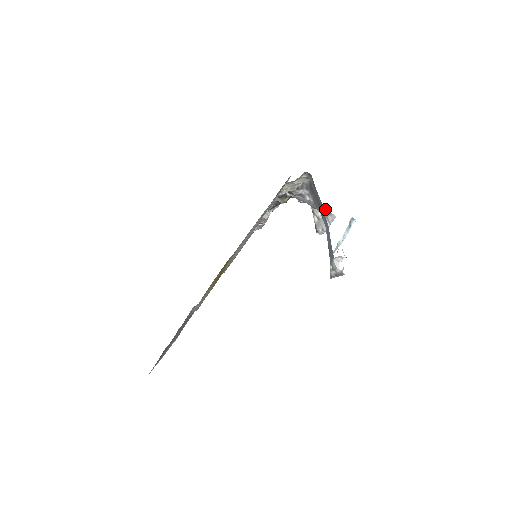
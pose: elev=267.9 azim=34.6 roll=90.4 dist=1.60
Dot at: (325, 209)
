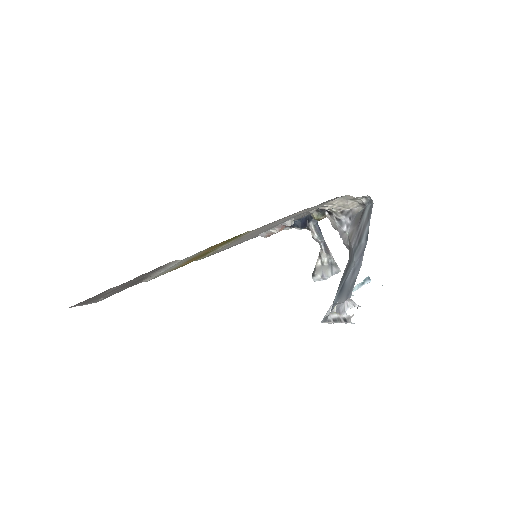
Dot at: occluded
